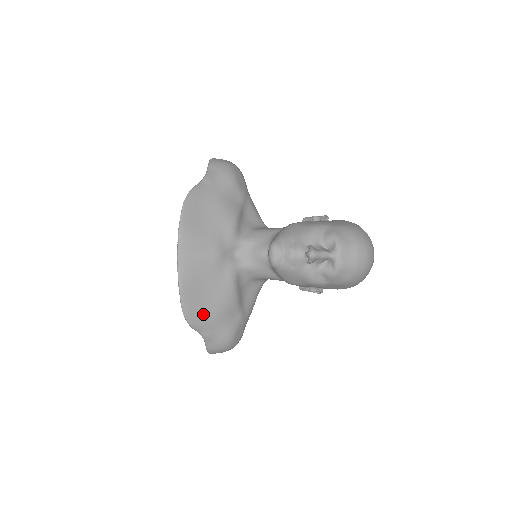
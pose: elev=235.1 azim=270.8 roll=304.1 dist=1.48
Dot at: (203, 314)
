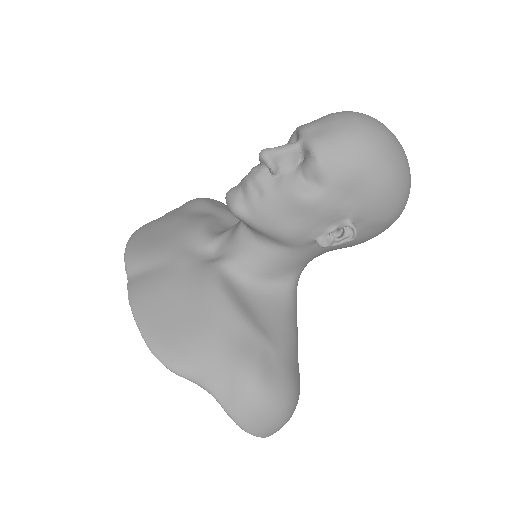
Dot at: (183, 343)
